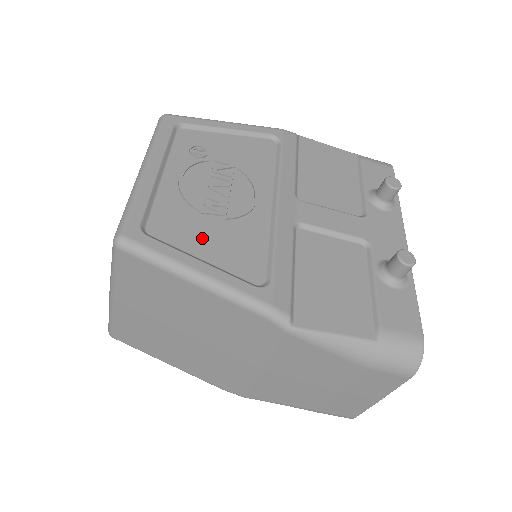
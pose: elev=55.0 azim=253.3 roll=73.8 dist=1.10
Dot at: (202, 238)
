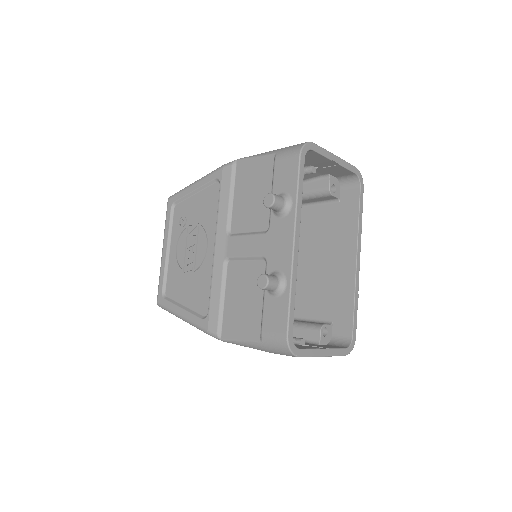
Dot at: (184, 291)
